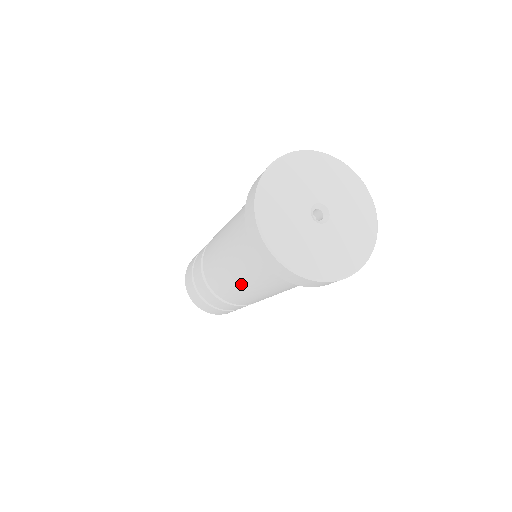
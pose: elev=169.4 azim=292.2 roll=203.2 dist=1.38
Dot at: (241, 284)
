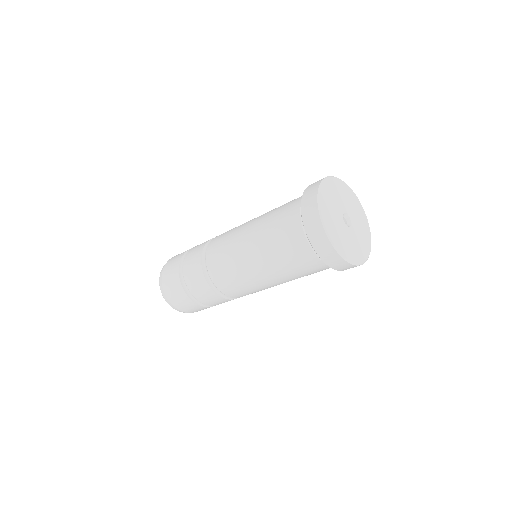
Dot at: (256, 266)
